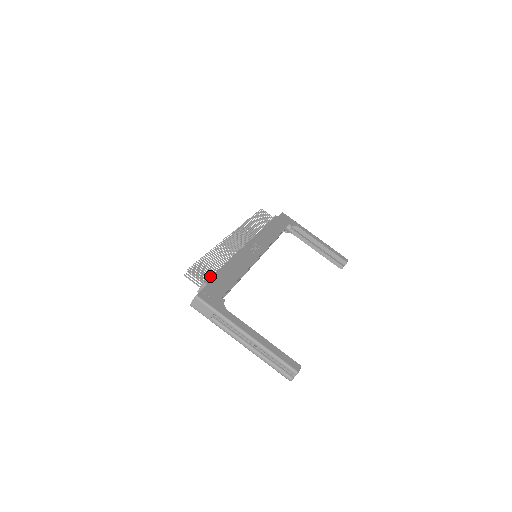
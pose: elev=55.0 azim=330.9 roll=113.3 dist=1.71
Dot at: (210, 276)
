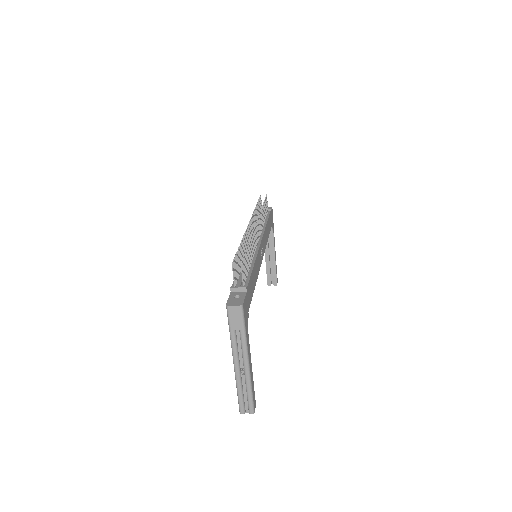
Dot at: (239, 271)
